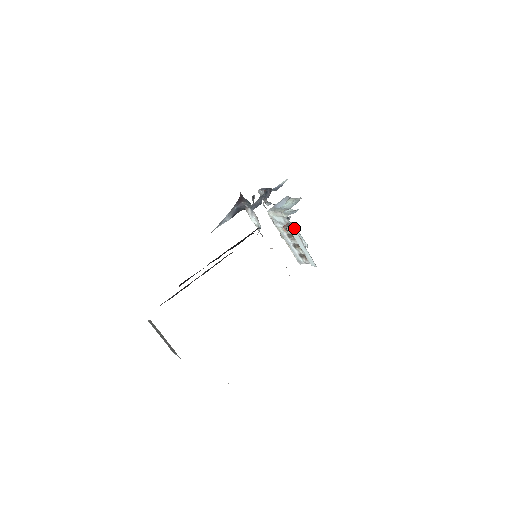
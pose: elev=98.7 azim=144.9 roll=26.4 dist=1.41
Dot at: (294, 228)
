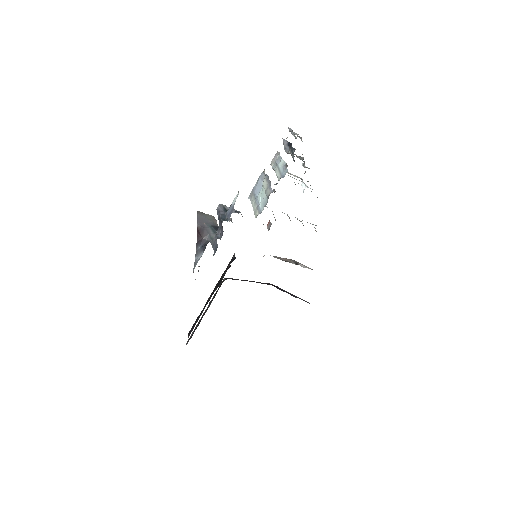
Dot at: (295, 184)
